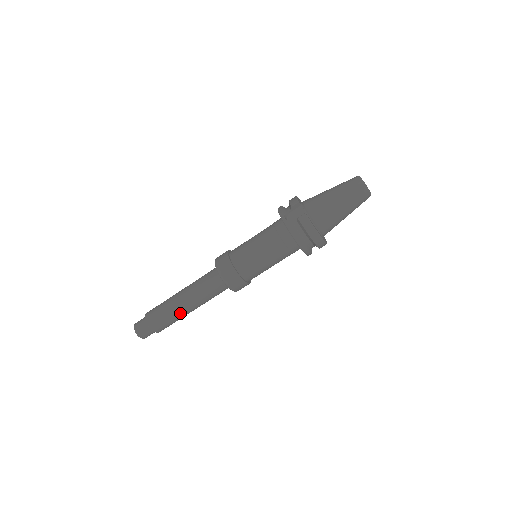
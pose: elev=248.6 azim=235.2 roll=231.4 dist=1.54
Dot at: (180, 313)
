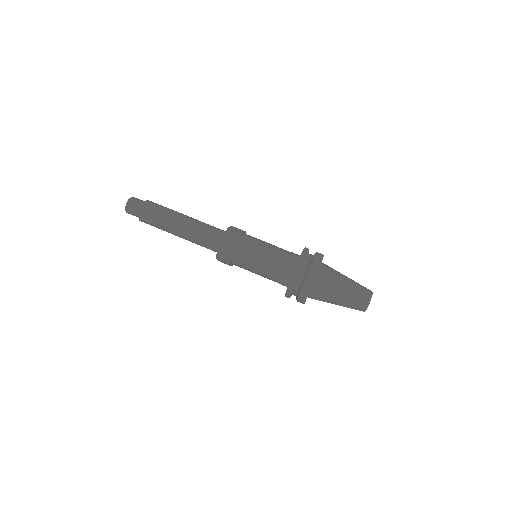
Dot at: (170, 222)
